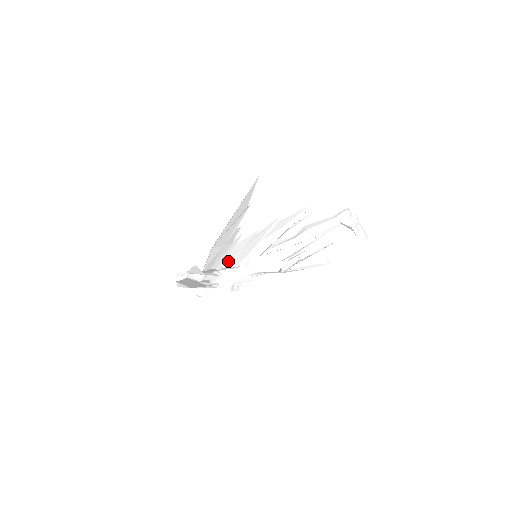
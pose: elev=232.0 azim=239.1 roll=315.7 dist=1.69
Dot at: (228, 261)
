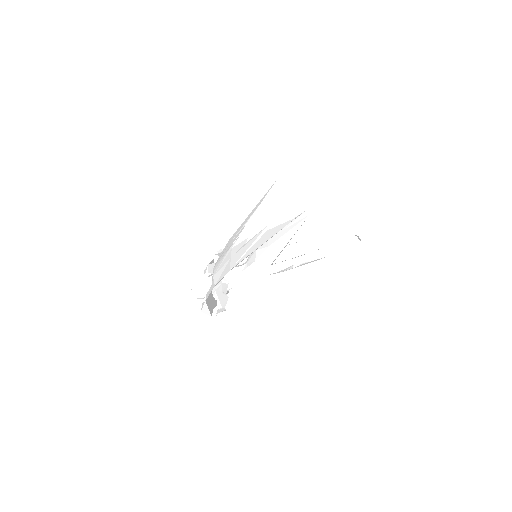
Dot at: (220, 258)
